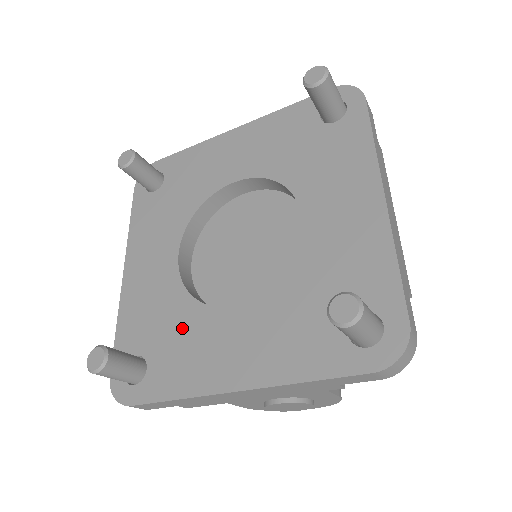
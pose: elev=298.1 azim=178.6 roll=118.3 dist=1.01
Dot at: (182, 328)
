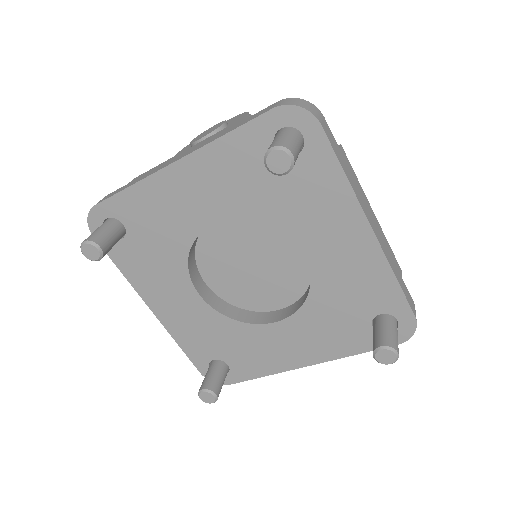
Dot at: (240, 340)
